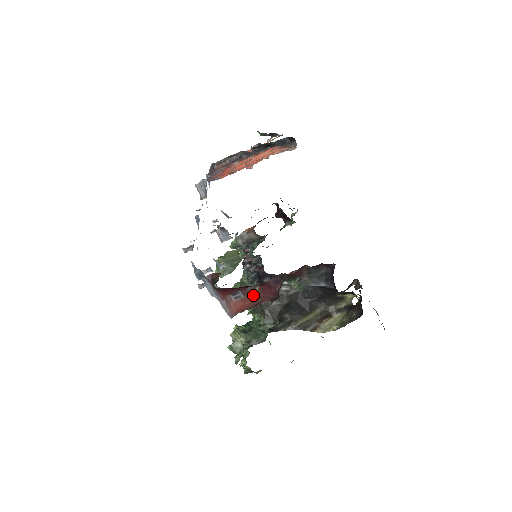
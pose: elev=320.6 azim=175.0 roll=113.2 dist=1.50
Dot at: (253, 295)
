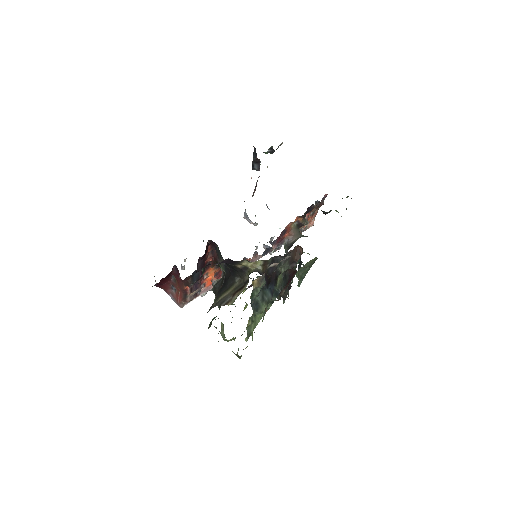
Dot at: (177, 285)
